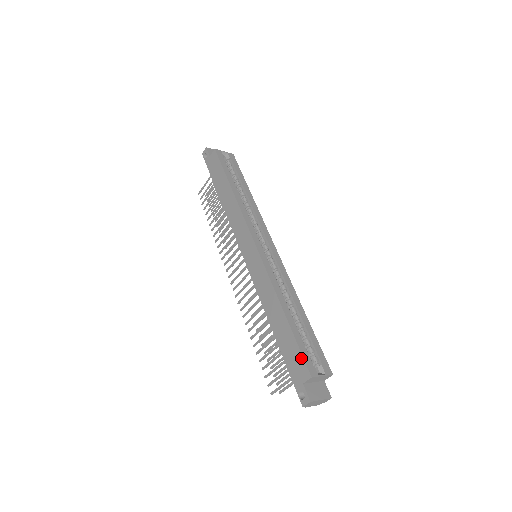
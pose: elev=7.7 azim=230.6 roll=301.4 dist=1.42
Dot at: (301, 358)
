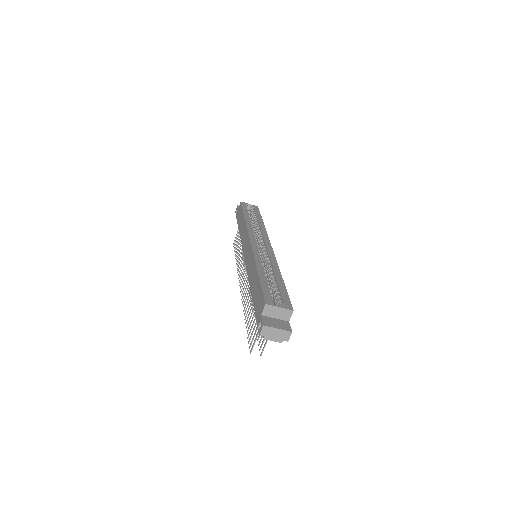
Dot at: (262, 295)
